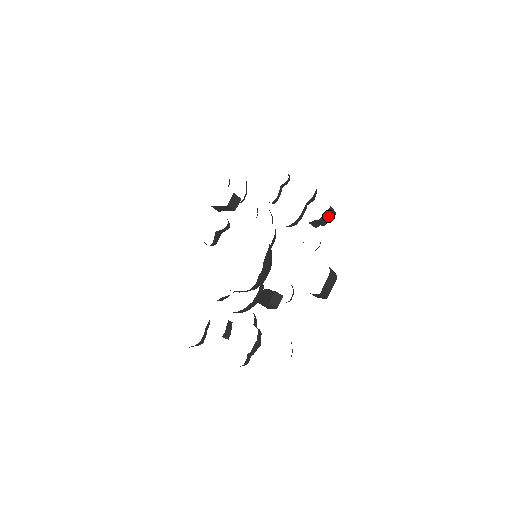
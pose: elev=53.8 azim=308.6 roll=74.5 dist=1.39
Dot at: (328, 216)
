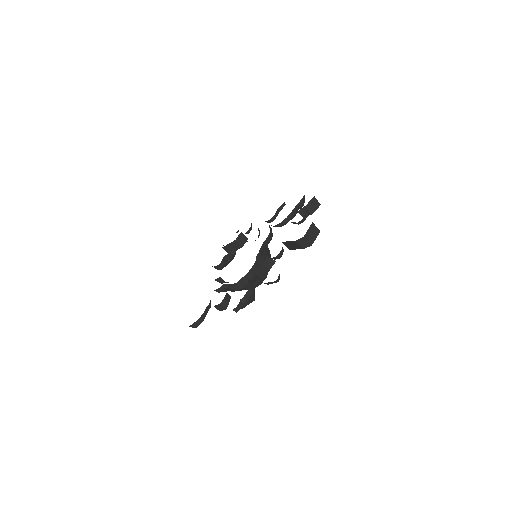
Dot at: (313, 205)
